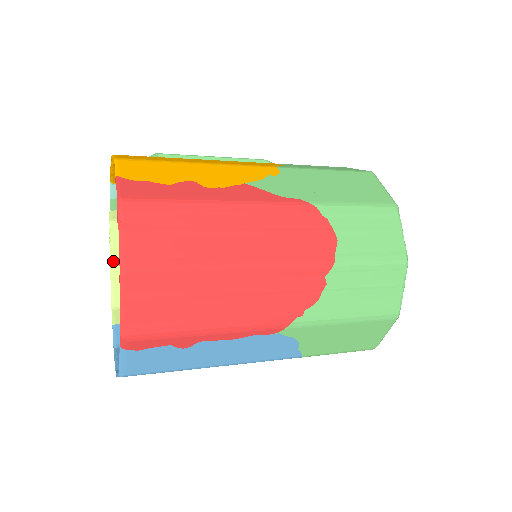
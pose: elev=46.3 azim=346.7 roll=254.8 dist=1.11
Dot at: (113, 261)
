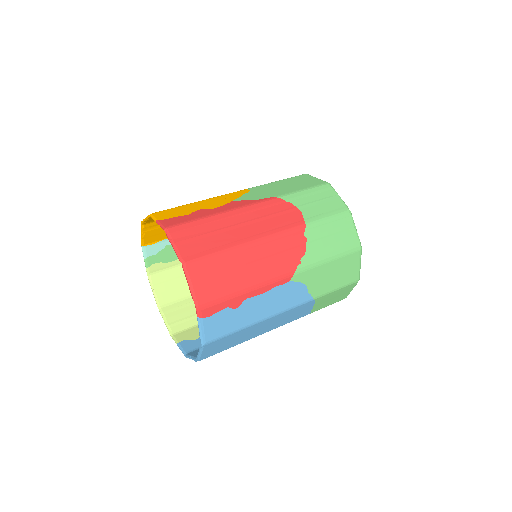
Dot at: (159, 304)
